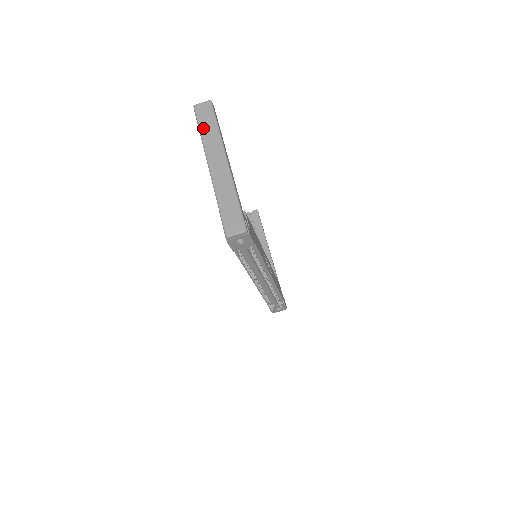
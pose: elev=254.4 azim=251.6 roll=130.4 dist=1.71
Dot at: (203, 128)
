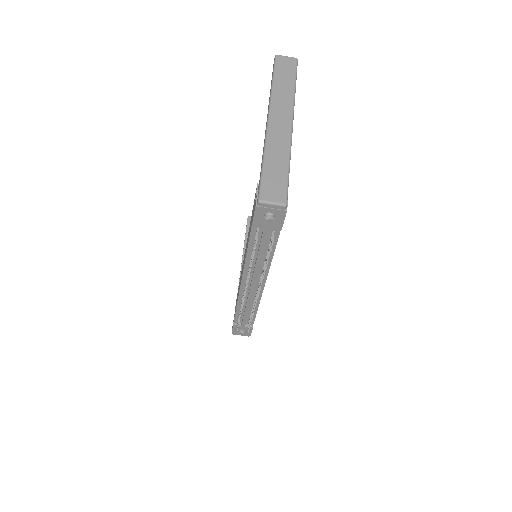
Dot at: (278, 80)
